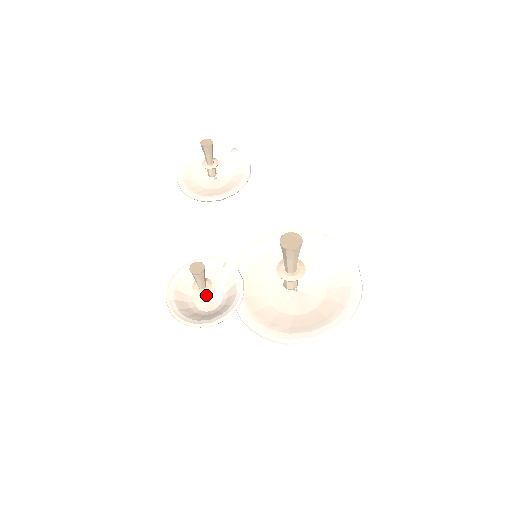
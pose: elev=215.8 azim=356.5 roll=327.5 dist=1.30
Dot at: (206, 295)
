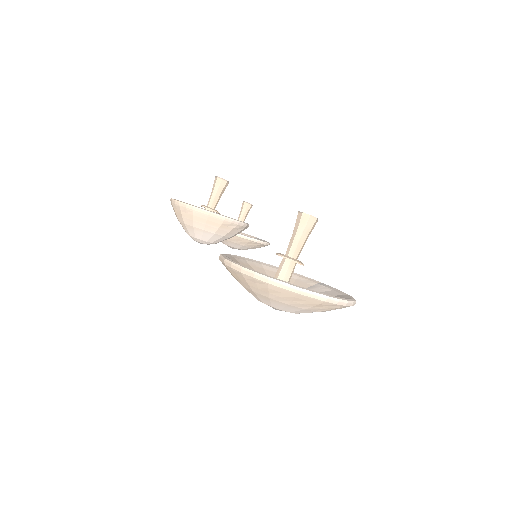
Dot at: occluded
